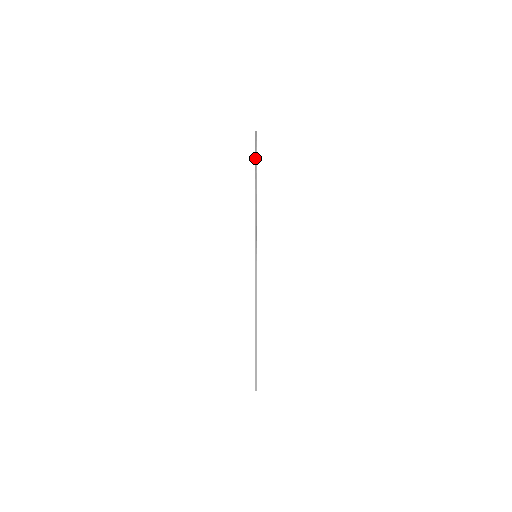
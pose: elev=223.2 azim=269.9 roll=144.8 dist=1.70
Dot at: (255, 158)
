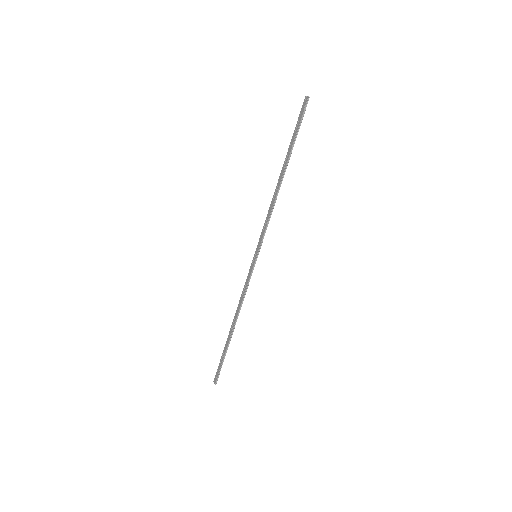
Dot at: (295, 136)
